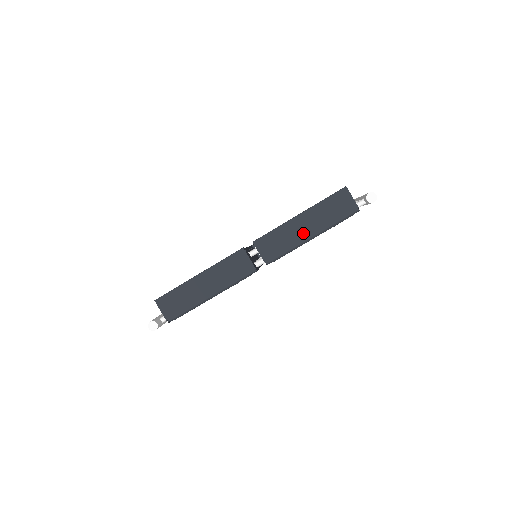
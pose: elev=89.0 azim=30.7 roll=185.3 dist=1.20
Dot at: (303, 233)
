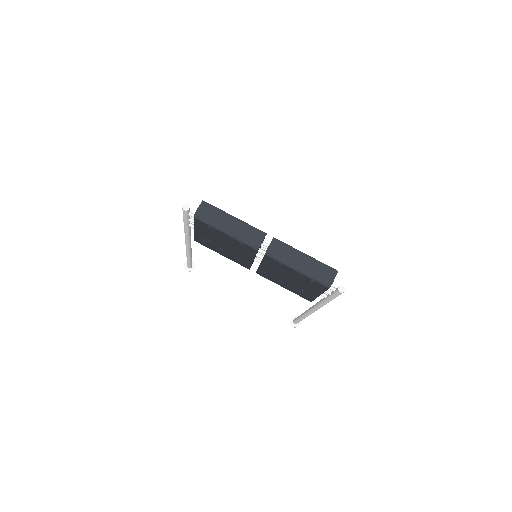
Dot at: (297, 262)
